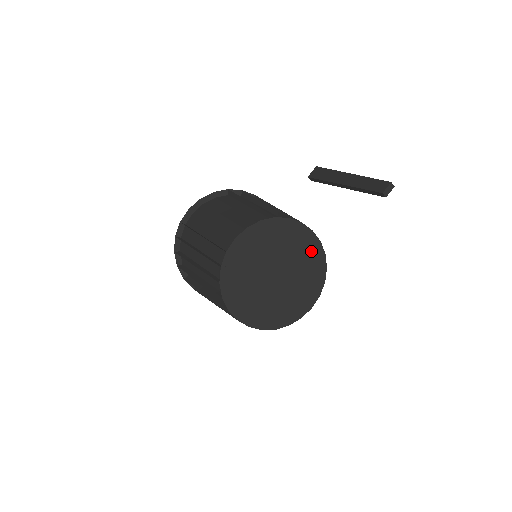
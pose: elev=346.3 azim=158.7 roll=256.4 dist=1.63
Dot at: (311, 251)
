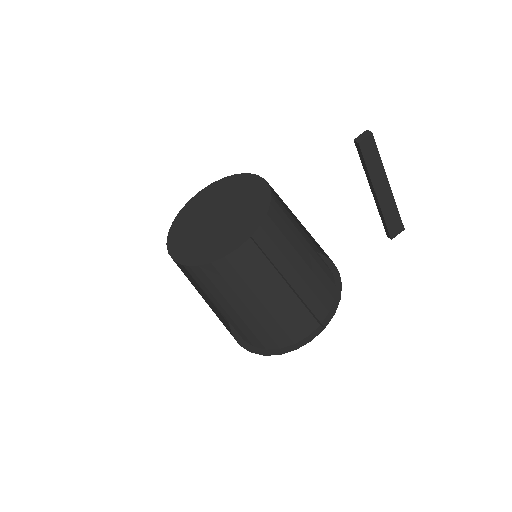
Dot at: (258, 196)
